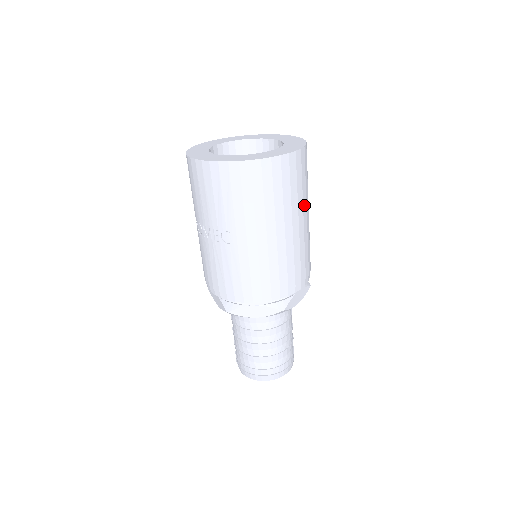
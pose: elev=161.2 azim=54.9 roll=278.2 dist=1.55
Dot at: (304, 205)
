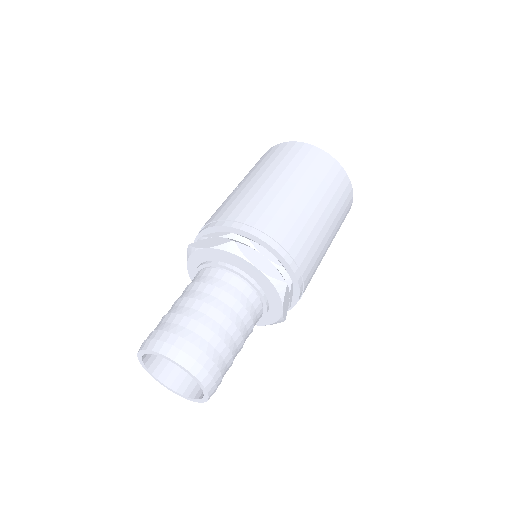
Dot at: (318, 194)
